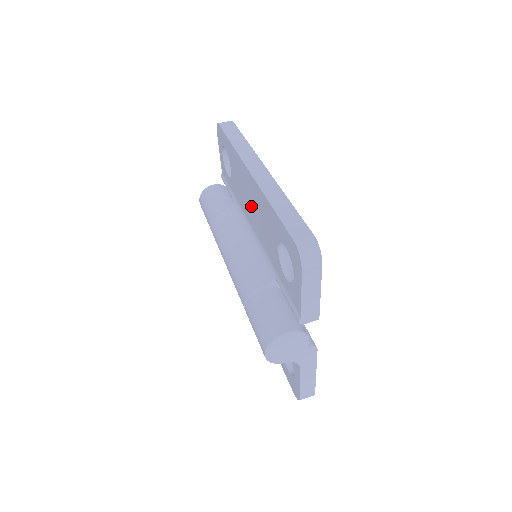
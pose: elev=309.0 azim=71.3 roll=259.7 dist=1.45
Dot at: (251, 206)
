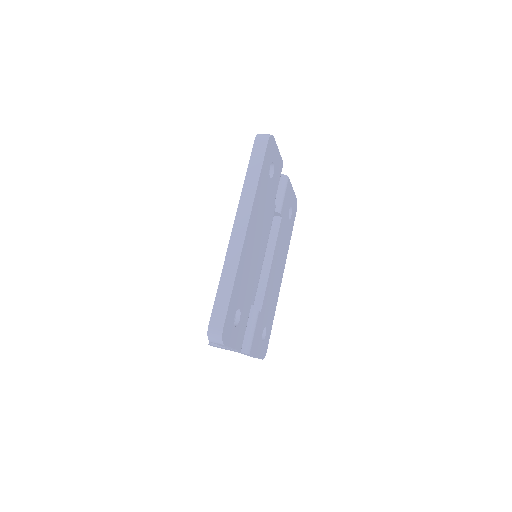
Dot at: occluded
